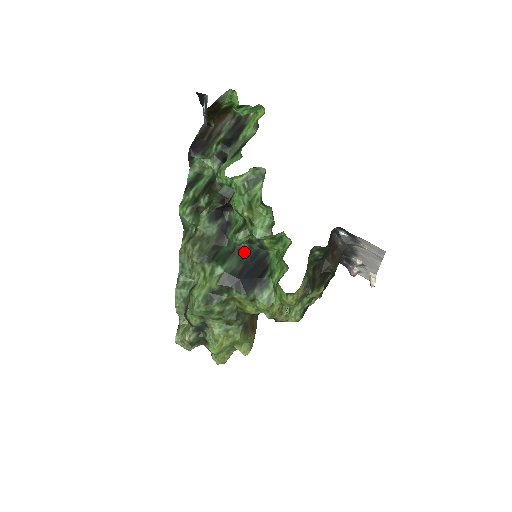
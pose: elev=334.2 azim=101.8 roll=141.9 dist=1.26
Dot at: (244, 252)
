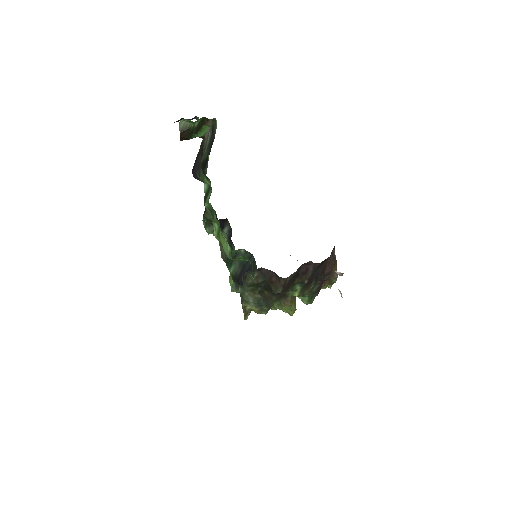
Dot at: occluded
